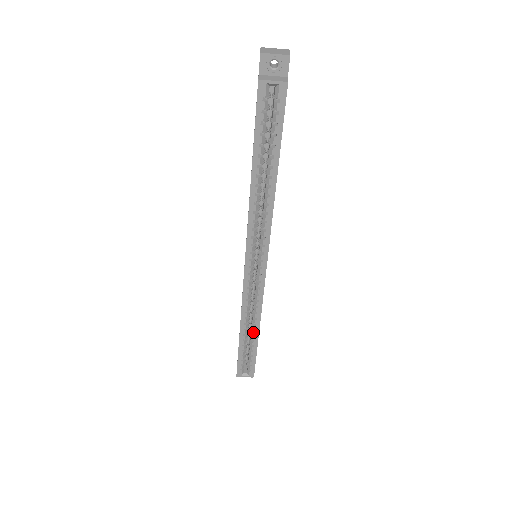
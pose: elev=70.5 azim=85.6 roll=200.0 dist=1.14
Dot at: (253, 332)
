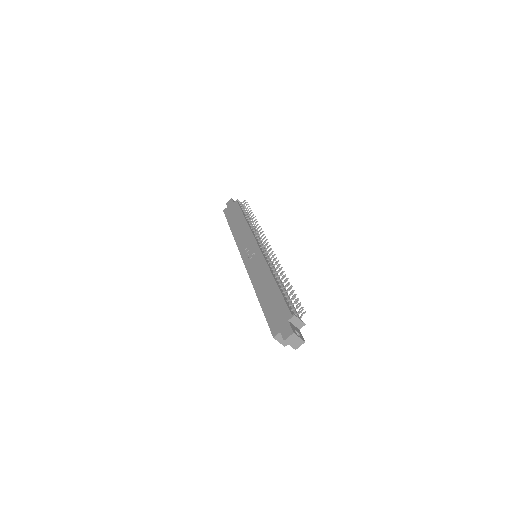
Dot at: occluded
